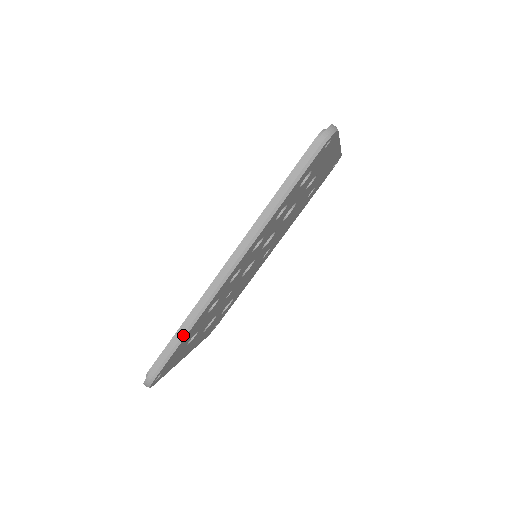
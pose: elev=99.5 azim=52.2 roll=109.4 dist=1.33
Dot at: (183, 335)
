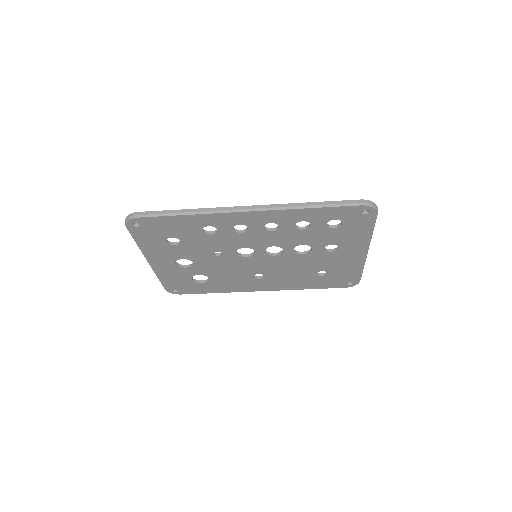
Dot at: (182, 213)
